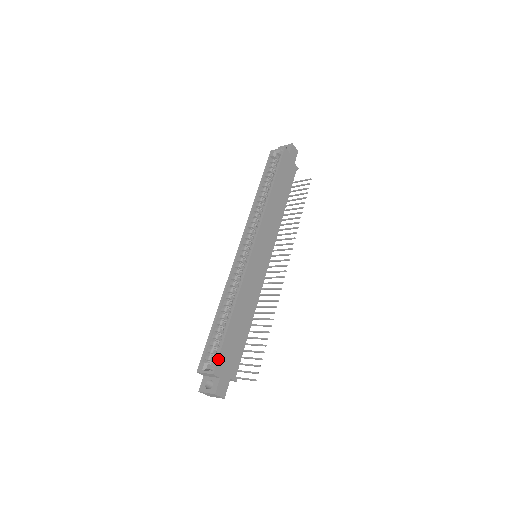
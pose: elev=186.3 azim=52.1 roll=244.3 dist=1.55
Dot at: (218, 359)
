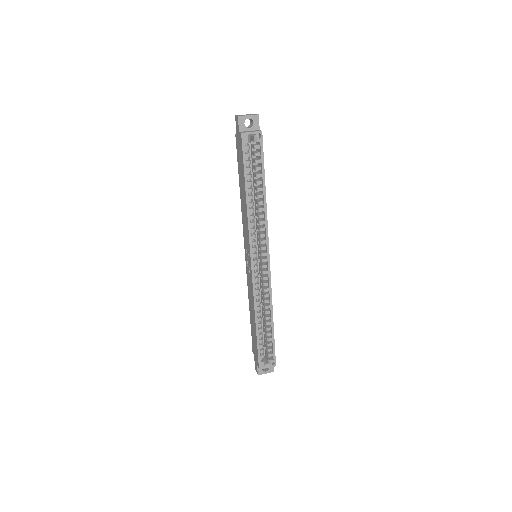
Dot at: (275, 356)
